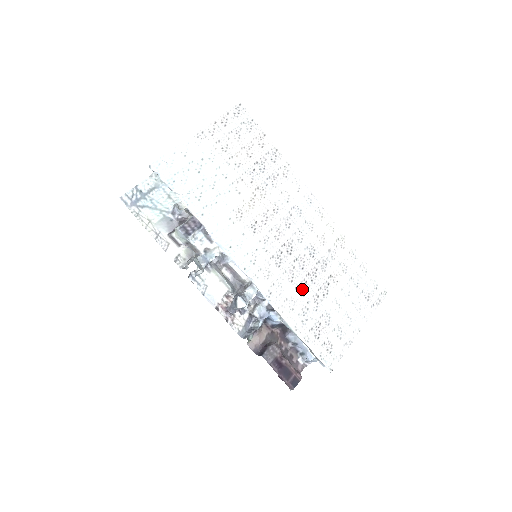
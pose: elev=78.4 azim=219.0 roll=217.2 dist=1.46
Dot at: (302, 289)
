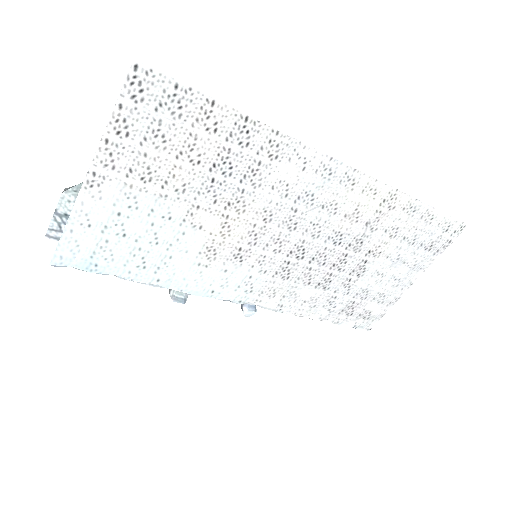
Dot at: (325, 284)
